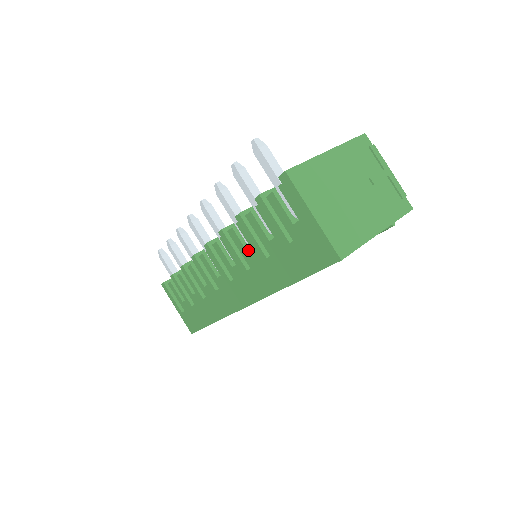
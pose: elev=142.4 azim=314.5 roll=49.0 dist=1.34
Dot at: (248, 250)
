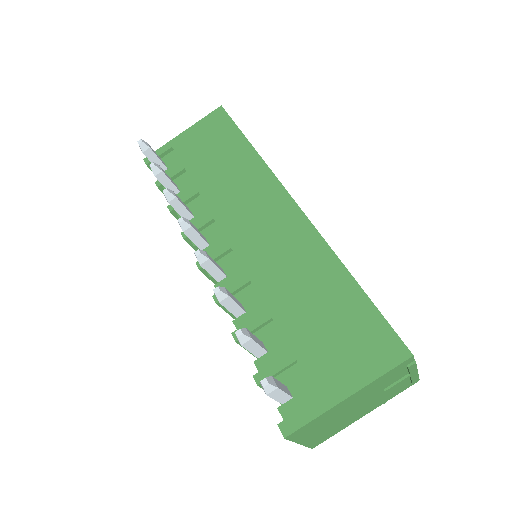
Dot at: occluded
